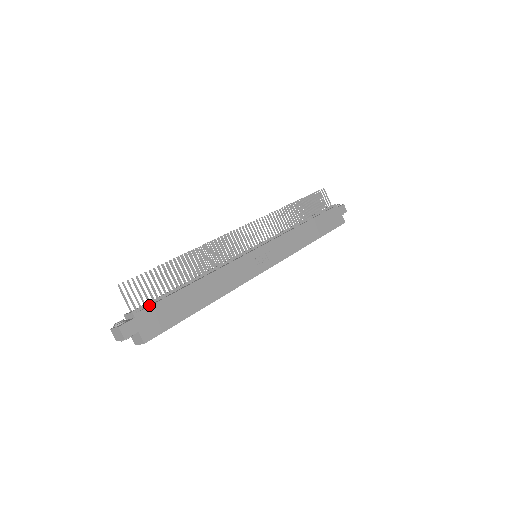
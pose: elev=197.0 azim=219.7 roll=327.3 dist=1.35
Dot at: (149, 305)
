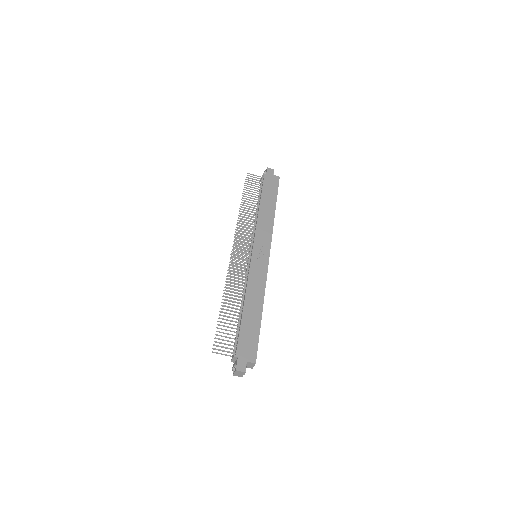
Dot at: (236, 344)
